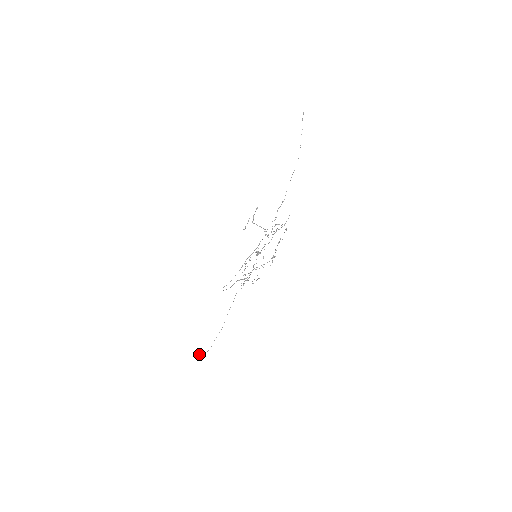
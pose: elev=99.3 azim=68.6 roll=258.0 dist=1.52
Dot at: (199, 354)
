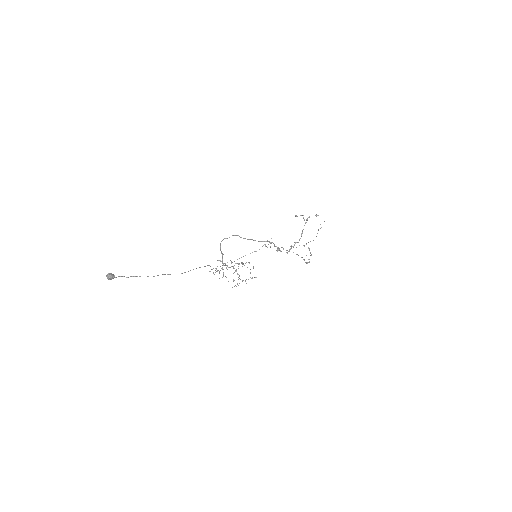
Dot at: occluded
